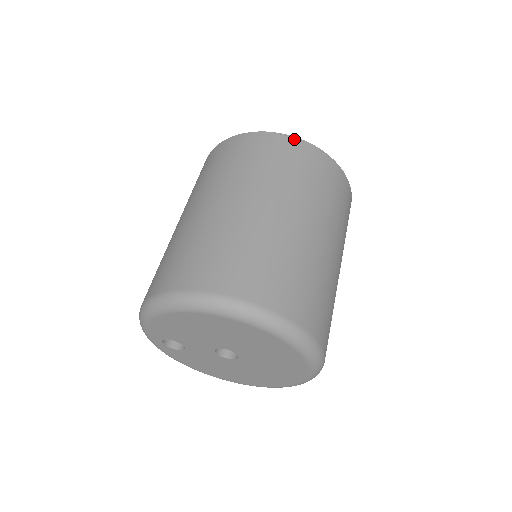
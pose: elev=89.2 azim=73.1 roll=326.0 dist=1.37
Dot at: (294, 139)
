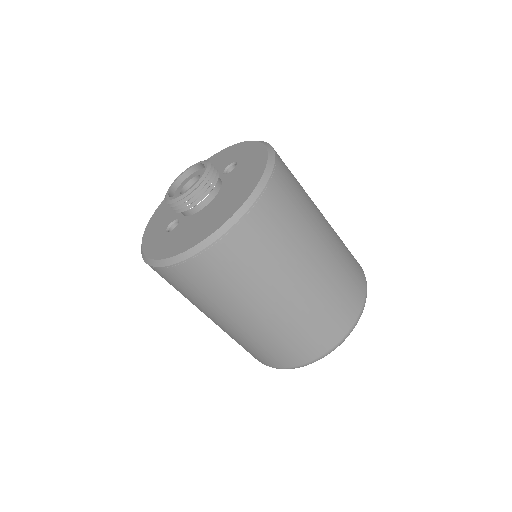
Dot at: (222, 240)
